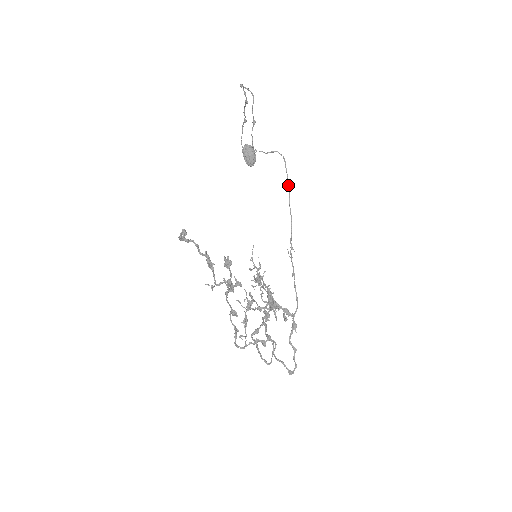
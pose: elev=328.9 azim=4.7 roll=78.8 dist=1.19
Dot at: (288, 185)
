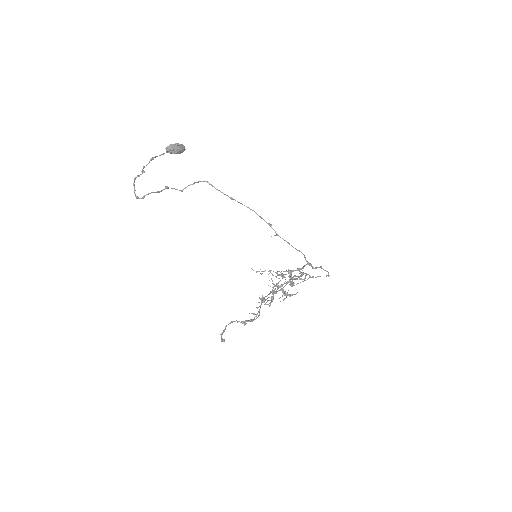
Dot at: occluded
